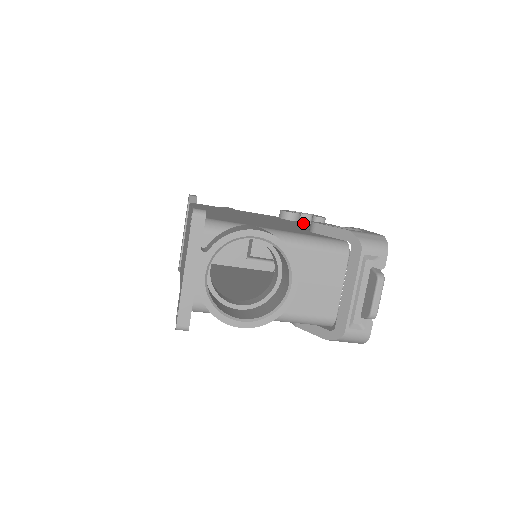
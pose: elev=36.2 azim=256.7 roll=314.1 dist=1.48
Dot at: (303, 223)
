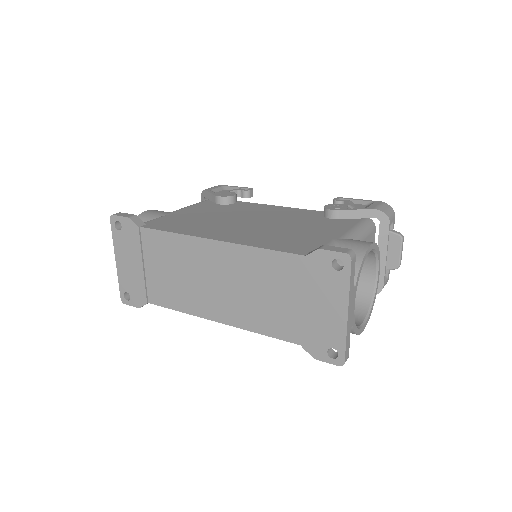
Dot at: (246, 202)
